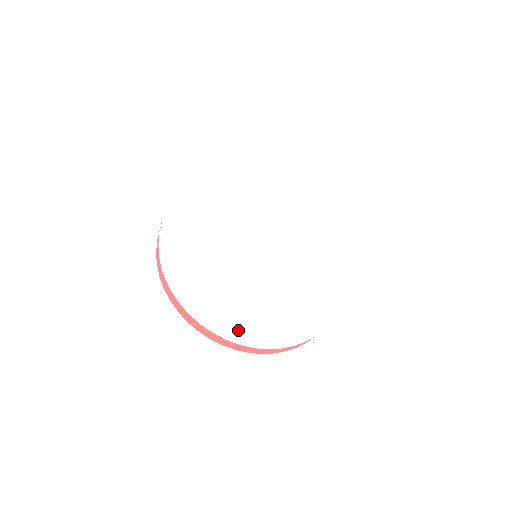
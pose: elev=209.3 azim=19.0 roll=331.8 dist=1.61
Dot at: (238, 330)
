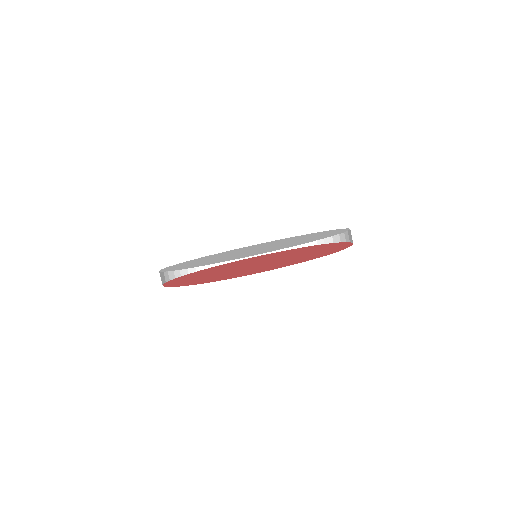
Dot at: occluded
